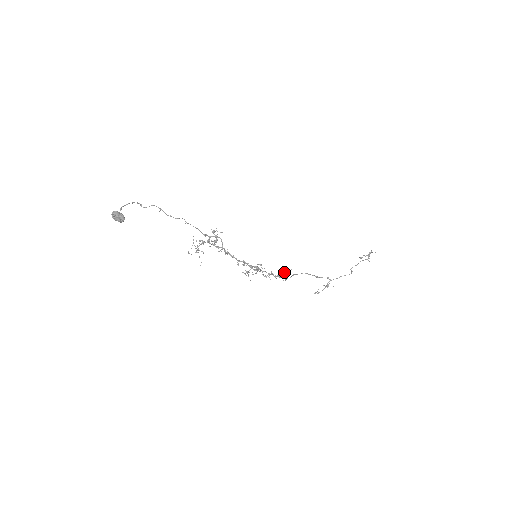
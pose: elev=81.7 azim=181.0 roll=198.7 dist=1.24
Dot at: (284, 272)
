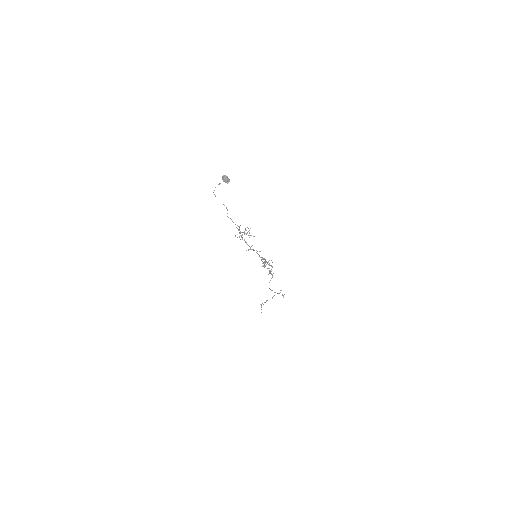
Dot at: occluded
